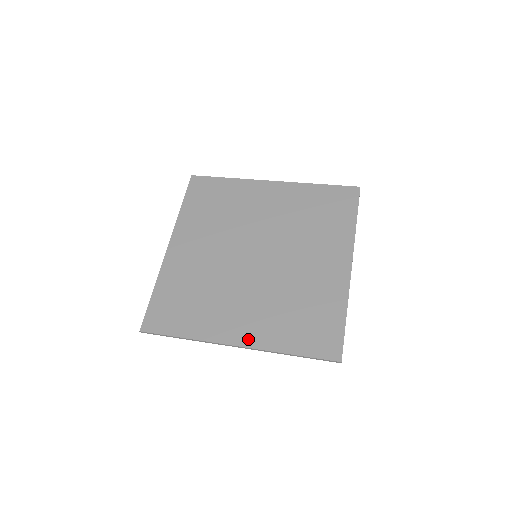
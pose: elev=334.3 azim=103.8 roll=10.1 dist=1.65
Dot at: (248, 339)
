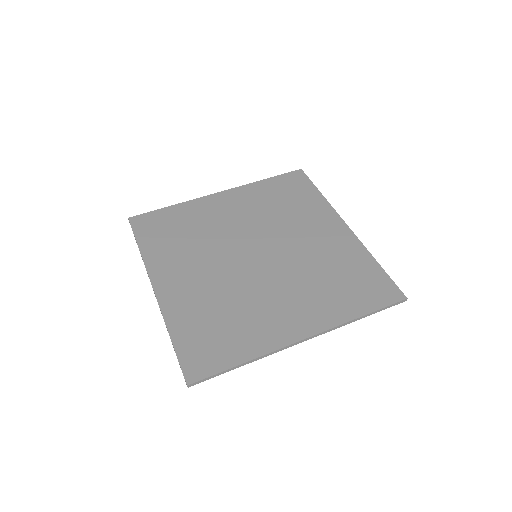
Dot at: (312, 326)
